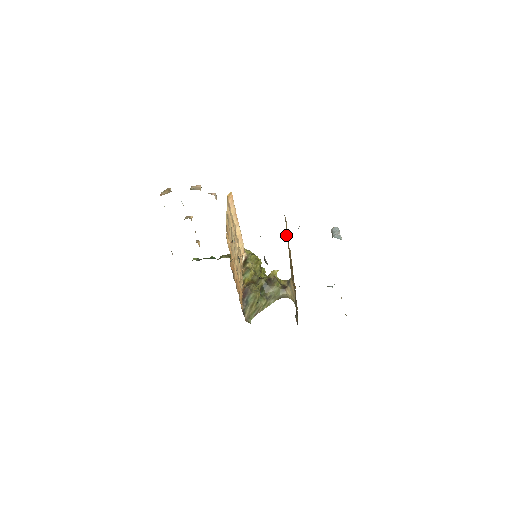
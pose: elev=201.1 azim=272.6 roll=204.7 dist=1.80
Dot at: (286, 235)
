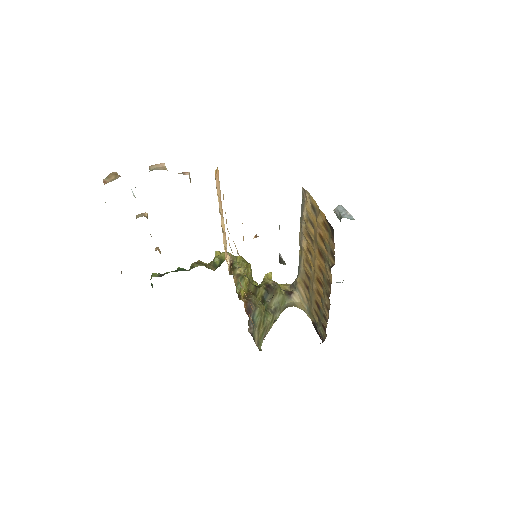
Dot at: occluded
